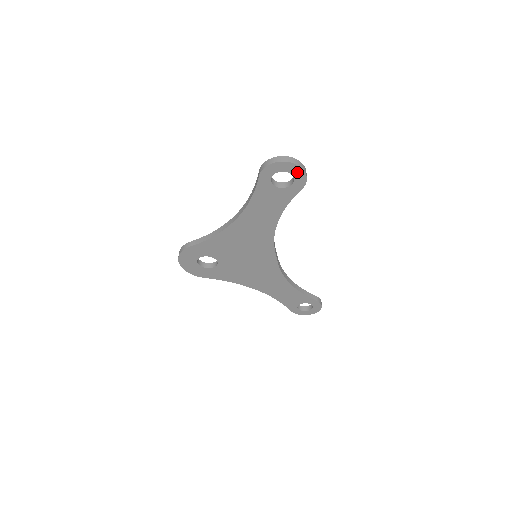
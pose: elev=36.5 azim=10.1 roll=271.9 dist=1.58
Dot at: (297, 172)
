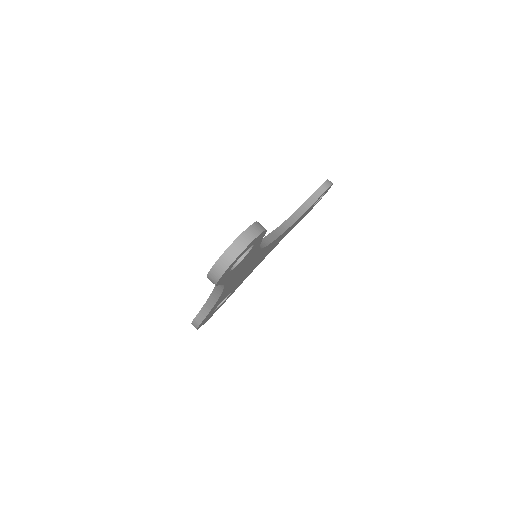
Dot at: (251, 244)
